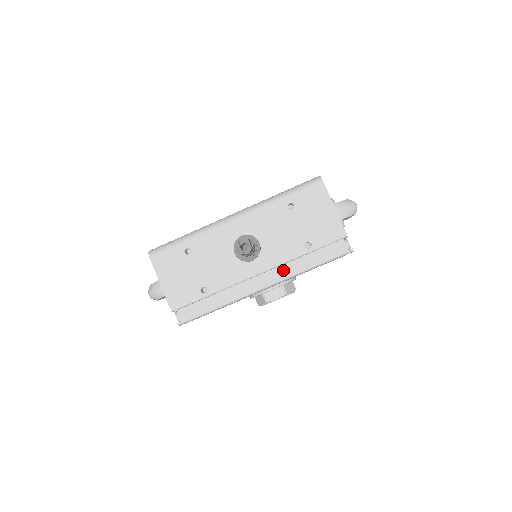
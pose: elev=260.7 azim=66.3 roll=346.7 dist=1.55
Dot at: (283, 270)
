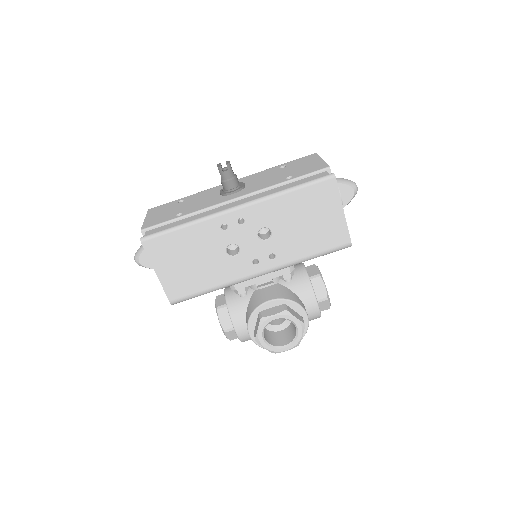
Dot at: (260, 195)
